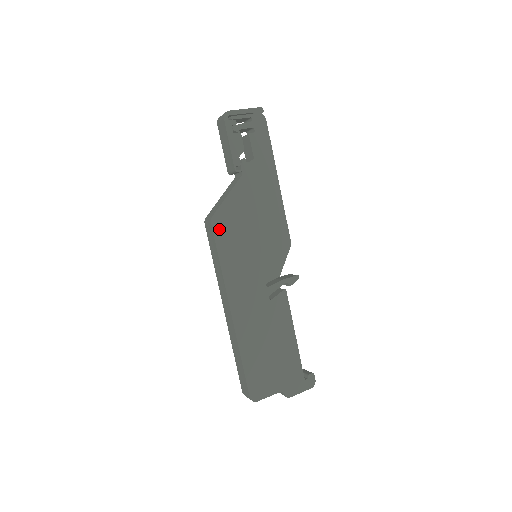
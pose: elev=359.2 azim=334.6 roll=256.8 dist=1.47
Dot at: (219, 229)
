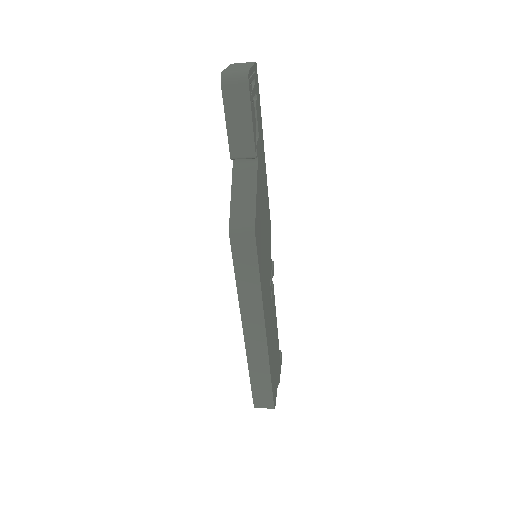
Dot at: (257, 241)
